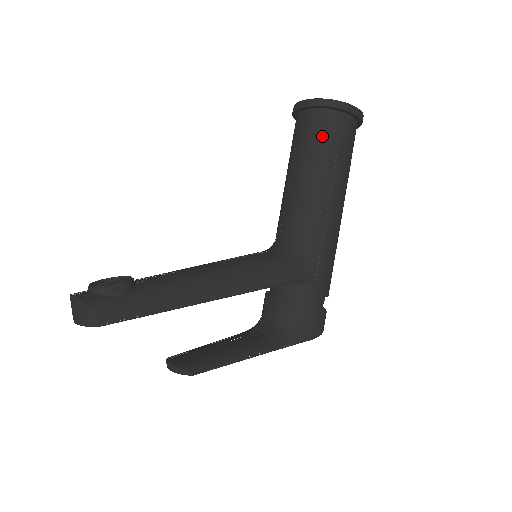
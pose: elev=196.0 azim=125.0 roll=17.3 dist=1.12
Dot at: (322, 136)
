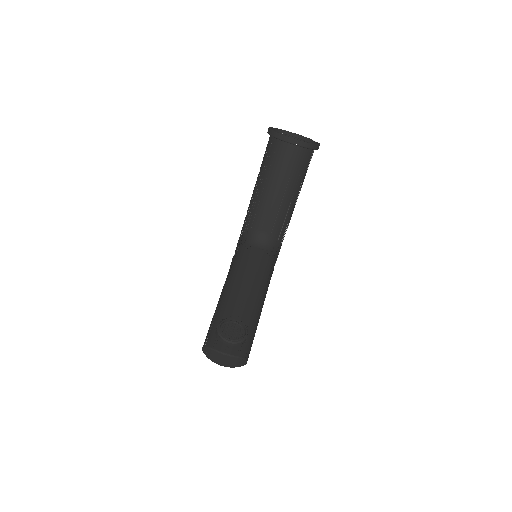
Dot at: (302, 168)
